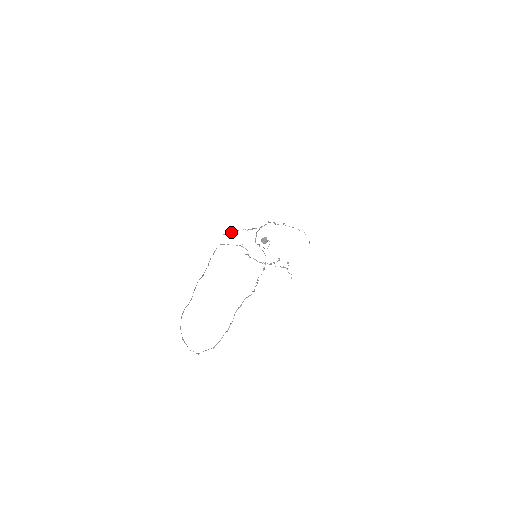
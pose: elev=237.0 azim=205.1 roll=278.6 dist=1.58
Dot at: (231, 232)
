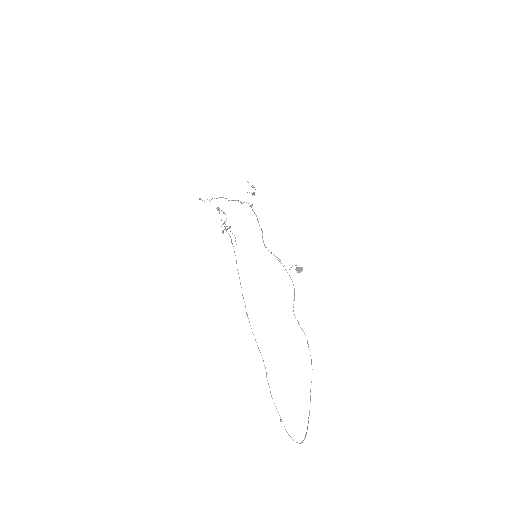
Dot at: (211, 199)
